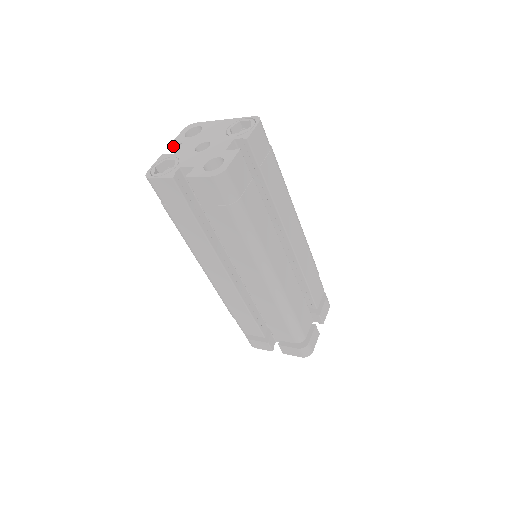
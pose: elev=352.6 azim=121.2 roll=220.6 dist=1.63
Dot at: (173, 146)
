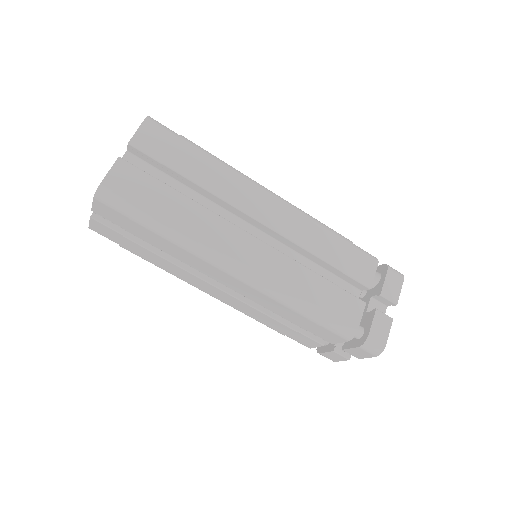
Dot at: occluded
